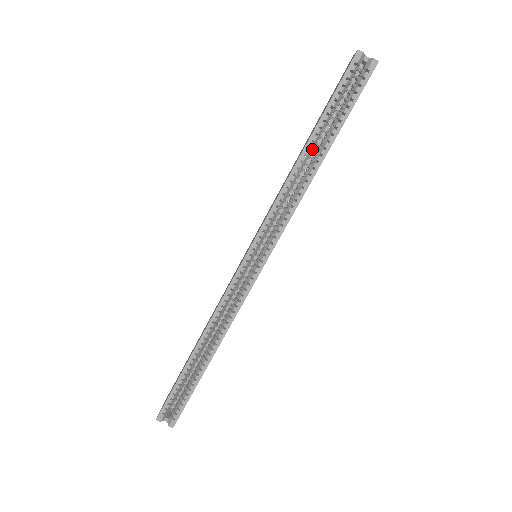
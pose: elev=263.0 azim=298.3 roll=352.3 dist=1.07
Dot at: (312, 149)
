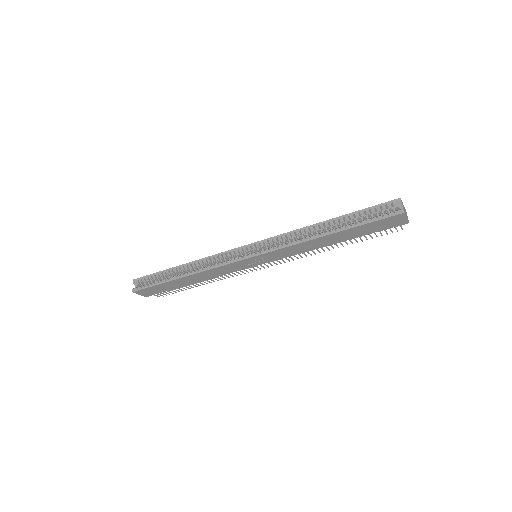
Dot at: (332, 227)
